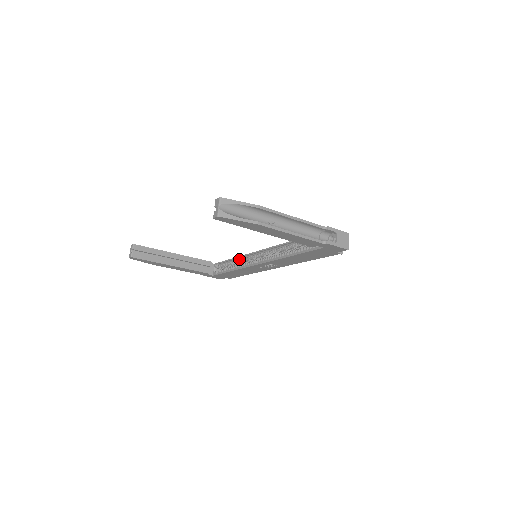
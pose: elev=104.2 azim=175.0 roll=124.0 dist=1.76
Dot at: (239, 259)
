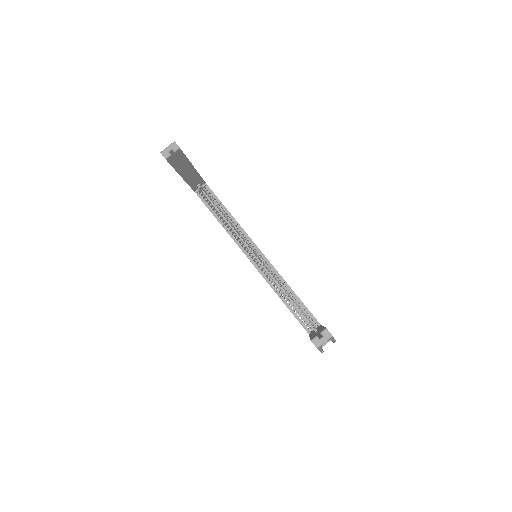
Dot at: (234, 222)
